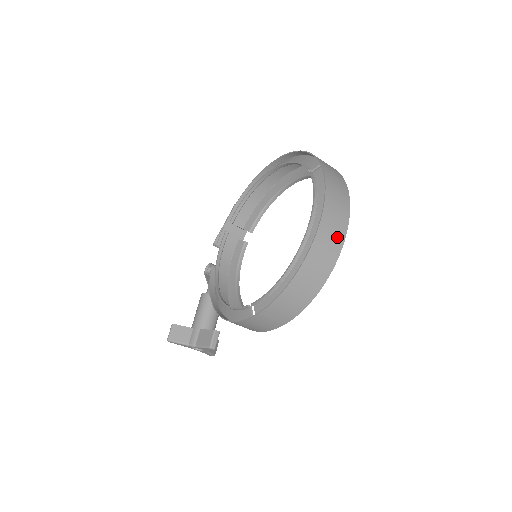
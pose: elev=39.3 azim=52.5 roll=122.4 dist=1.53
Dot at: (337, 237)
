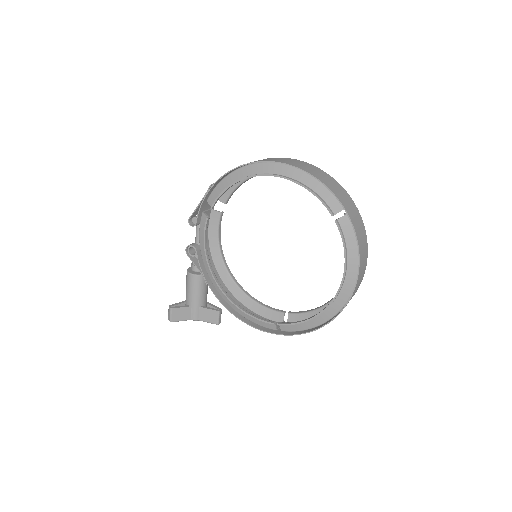
Dot at: (360, 283)
